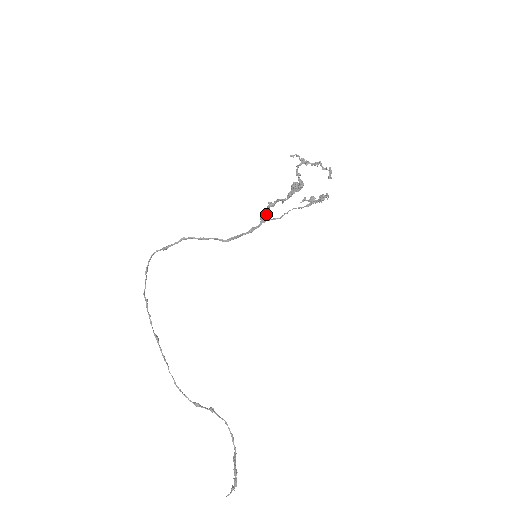
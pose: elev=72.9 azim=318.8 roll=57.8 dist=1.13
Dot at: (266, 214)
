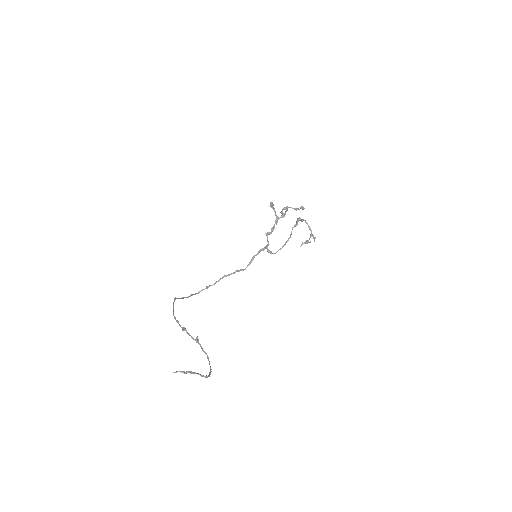
Dot at: (268, 243)
